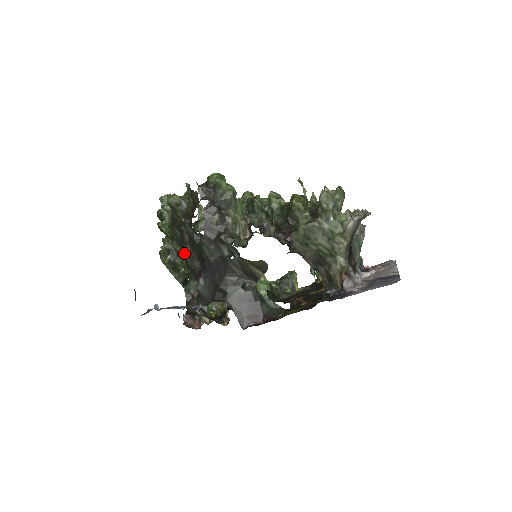
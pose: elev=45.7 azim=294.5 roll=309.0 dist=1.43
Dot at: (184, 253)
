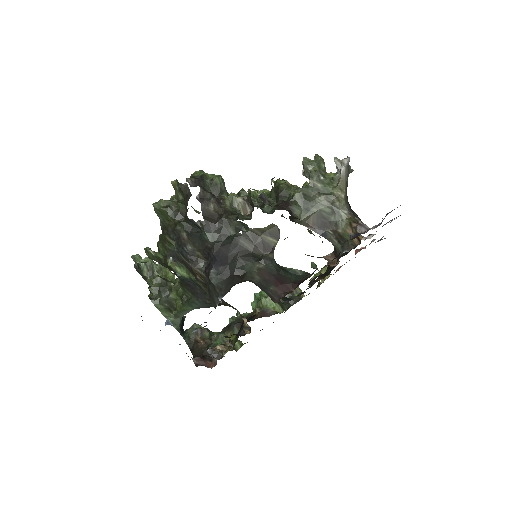
Dot at: (181, 269)
